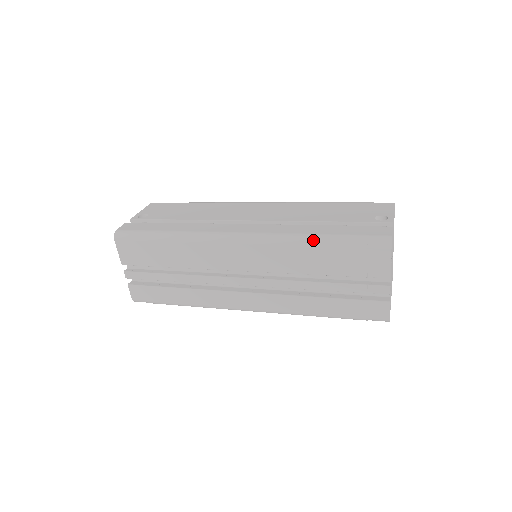
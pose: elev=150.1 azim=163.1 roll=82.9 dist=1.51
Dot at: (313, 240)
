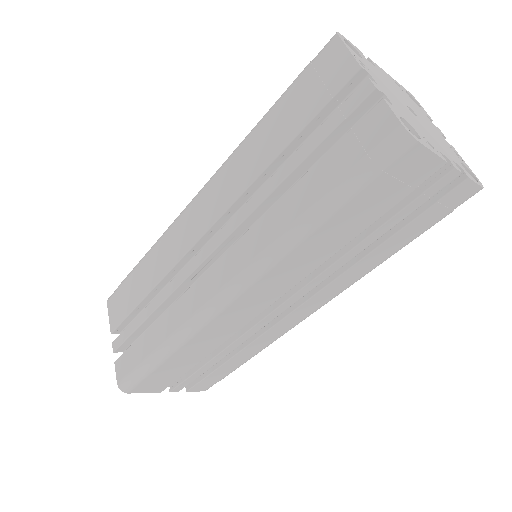
Dot at: (258, 122)
